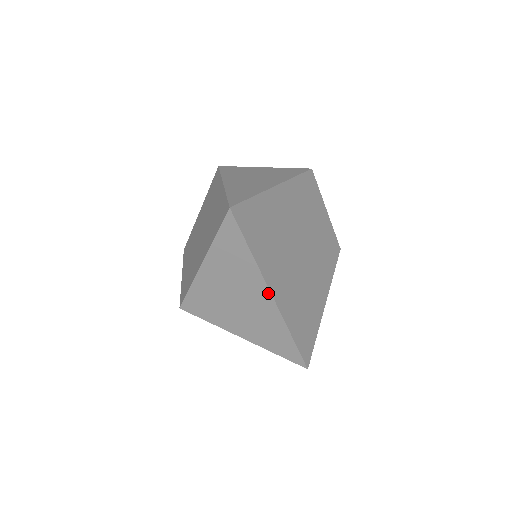
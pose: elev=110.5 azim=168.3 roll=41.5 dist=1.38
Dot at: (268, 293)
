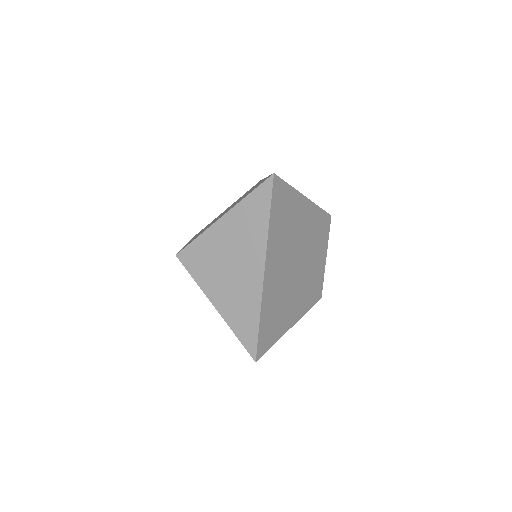
Dot at: (262, 265)
